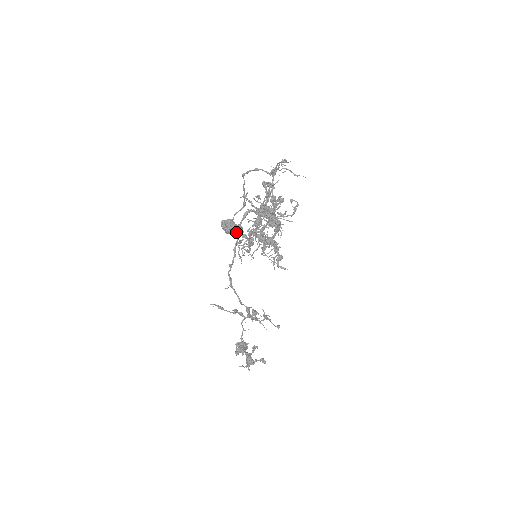
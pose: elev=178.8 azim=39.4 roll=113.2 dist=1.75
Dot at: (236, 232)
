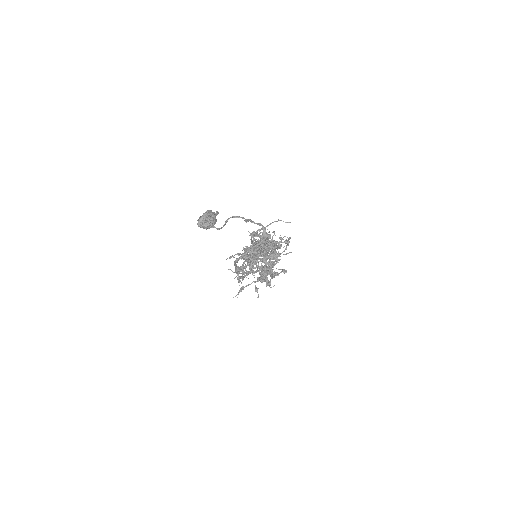
Dot at: (216, 219)
